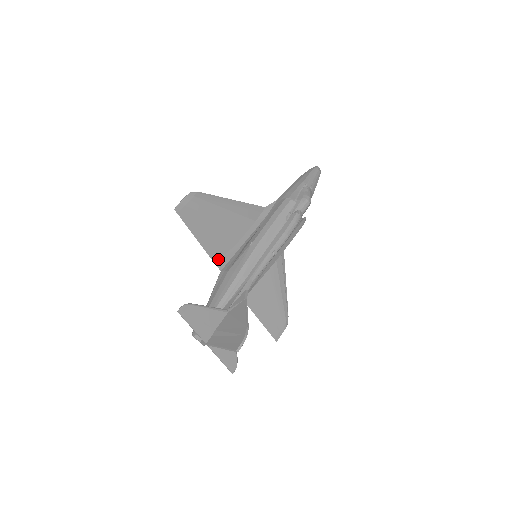
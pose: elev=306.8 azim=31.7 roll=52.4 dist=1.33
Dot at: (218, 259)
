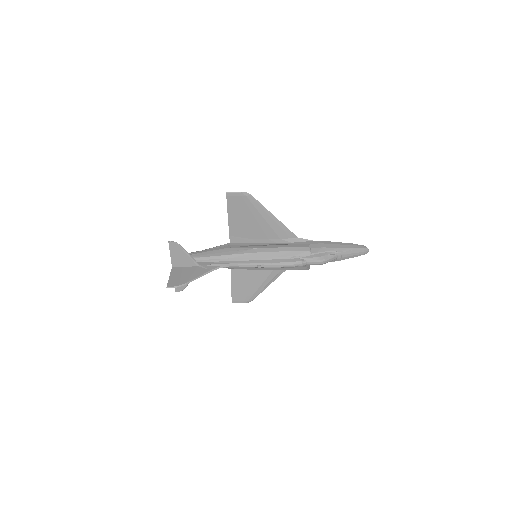
Dot at: (234, 236)
